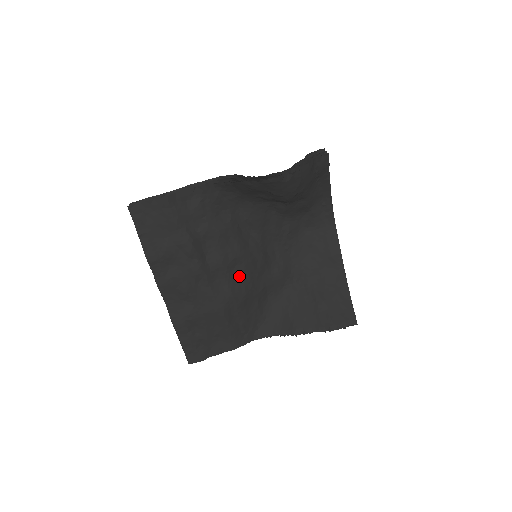
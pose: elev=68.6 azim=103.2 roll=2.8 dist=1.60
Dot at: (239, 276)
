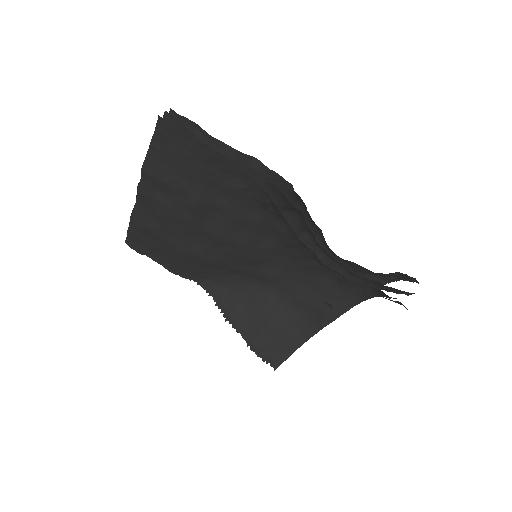
Dot at: (224, 252)
